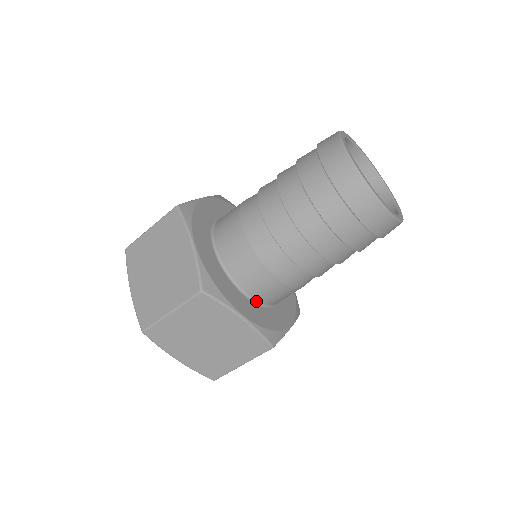
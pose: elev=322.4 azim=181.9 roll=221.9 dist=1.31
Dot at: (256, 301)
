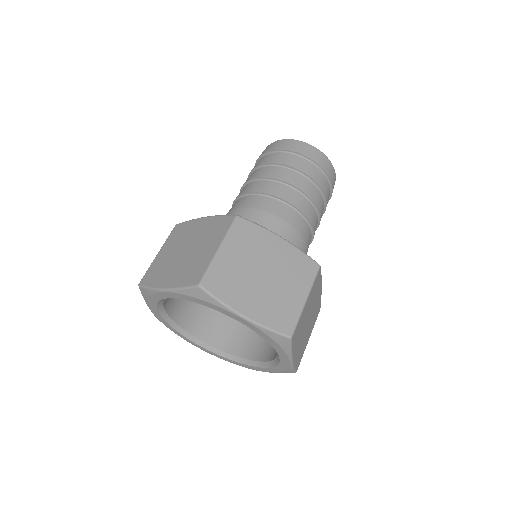
Dot at: occluded
